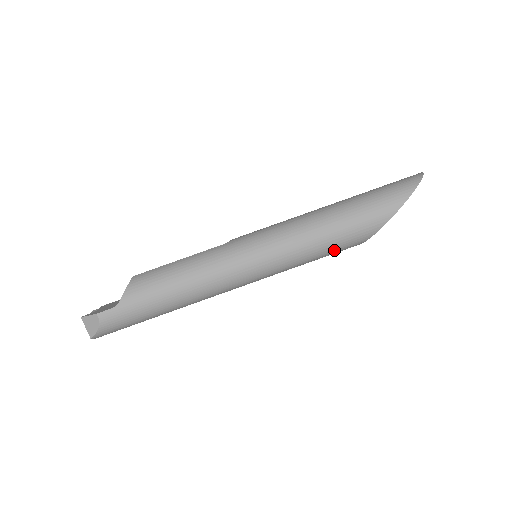
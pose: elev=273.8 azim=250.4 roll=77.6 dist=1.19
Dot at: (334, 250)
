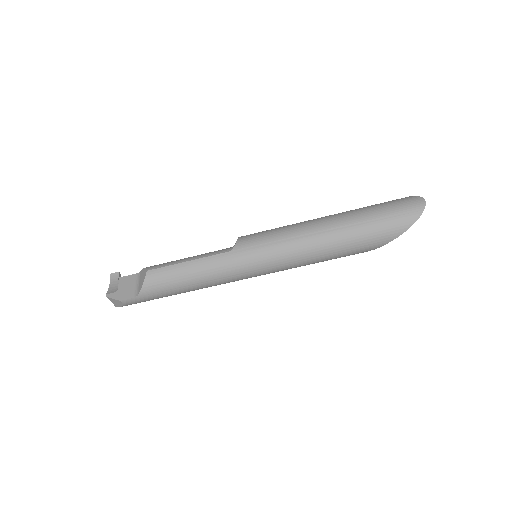
Dot at: occluded
